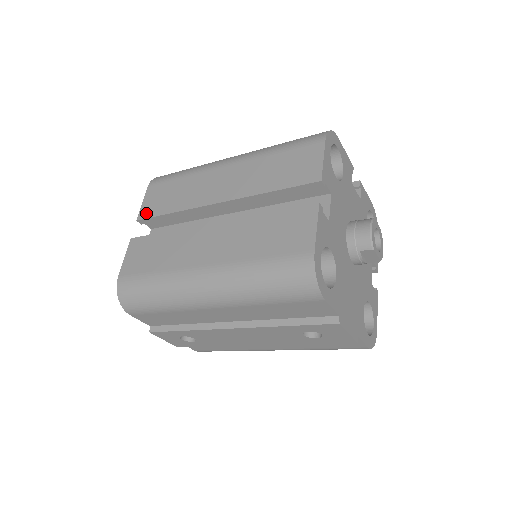
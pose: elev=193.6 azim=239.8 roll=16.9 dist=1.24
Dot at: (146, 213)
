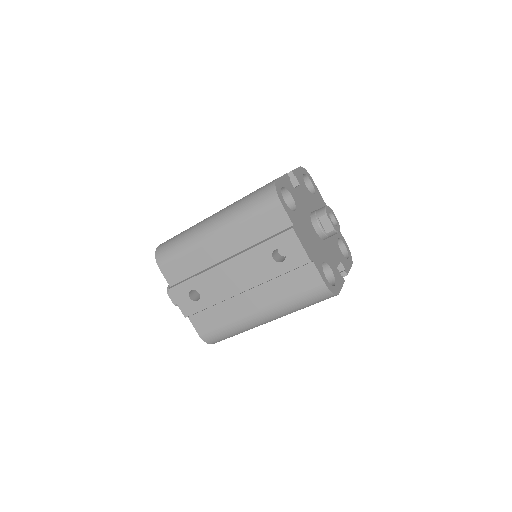
Dot at: occluded
